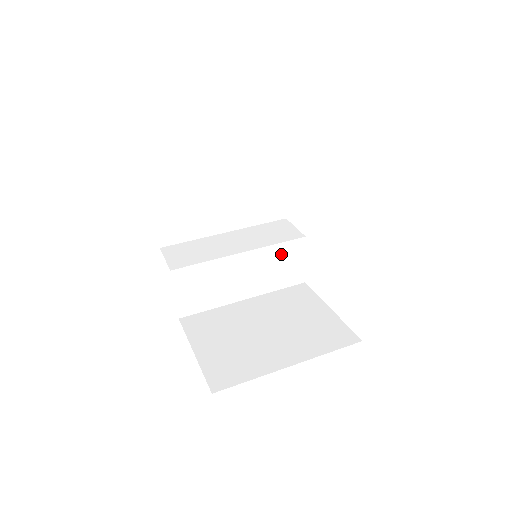
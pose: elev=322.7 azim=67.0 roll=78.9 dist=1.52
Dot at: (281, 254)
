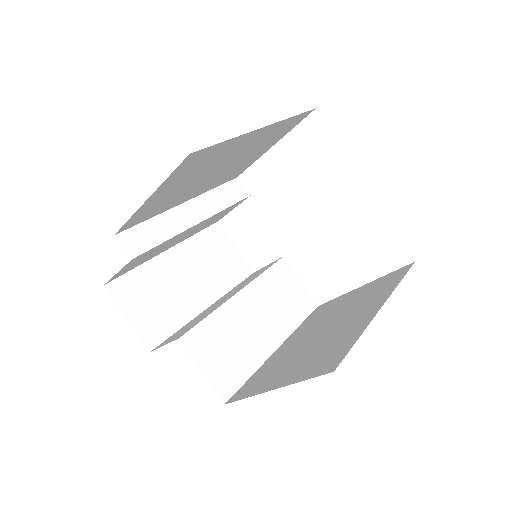
Dot at: (276, 282)
